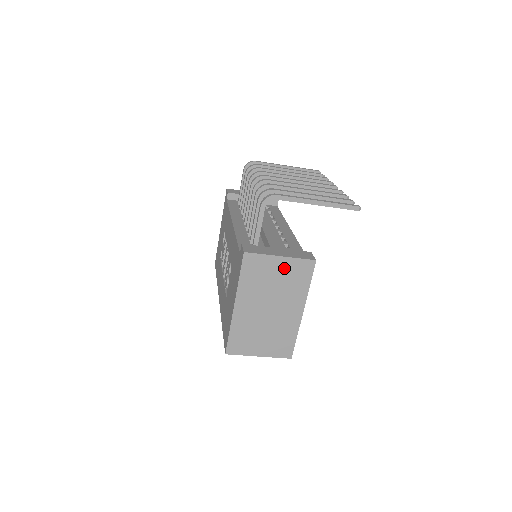
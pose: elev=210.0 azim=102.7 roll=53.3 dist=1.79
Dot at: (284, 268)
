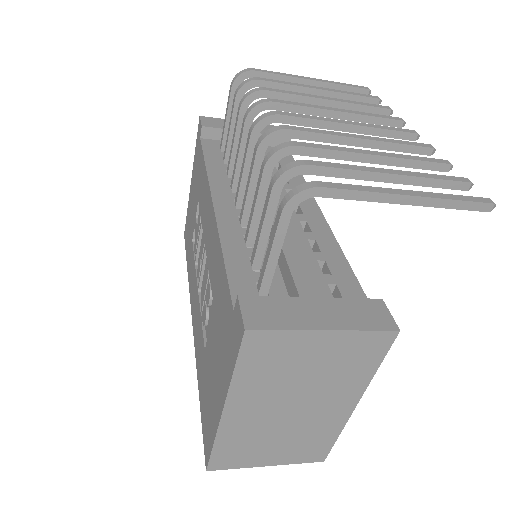
Dot at: (330, 348)
